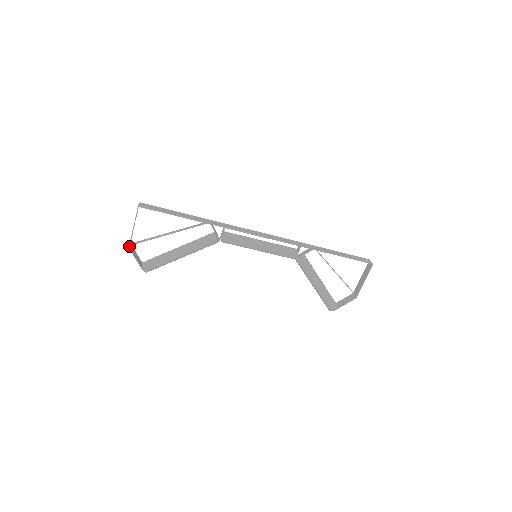
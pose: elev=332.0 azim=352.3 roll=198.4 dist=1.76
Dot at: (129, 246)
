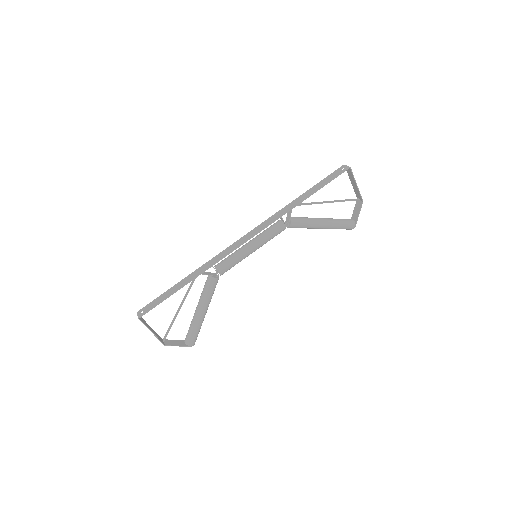
Dot at: (163, 344)
